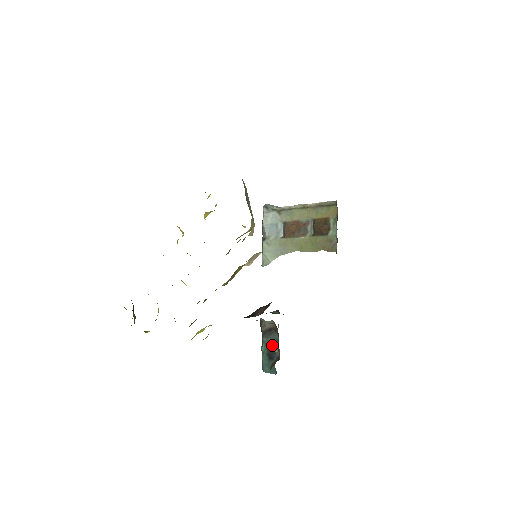
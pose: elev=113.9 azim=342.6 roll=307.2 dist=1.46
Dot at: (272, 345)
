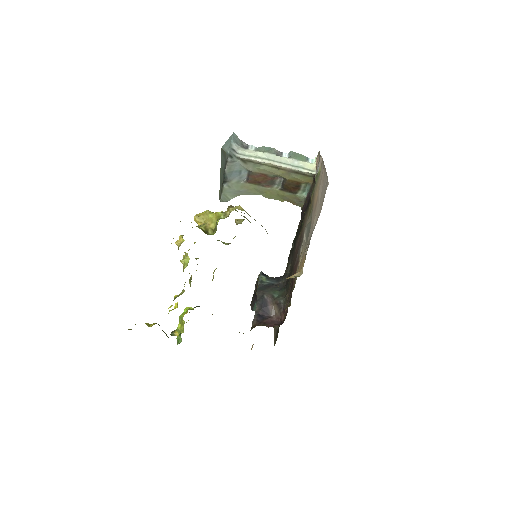
Dot at: occluded
